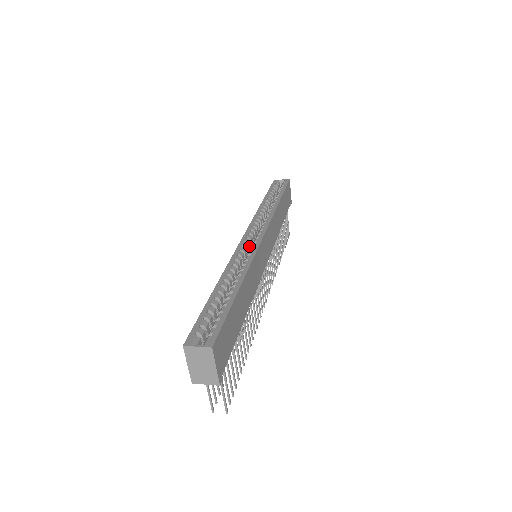
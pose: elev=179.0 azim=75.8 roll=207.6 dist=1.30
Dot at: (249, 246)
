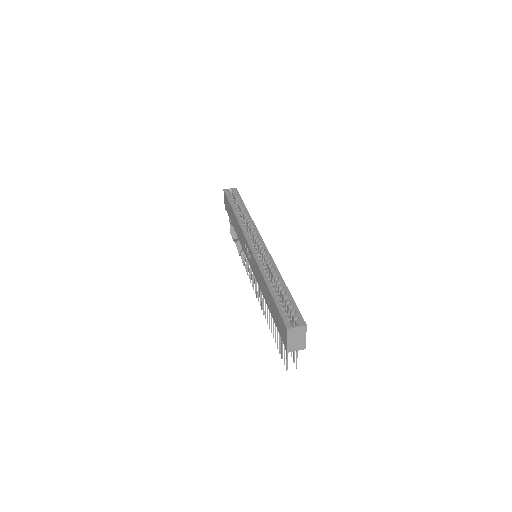
Dot at: occluded
